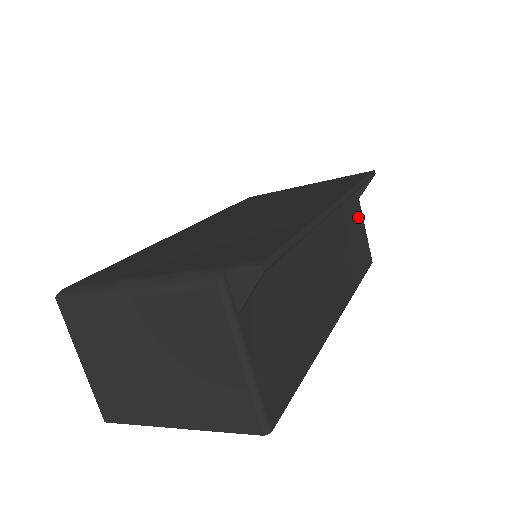
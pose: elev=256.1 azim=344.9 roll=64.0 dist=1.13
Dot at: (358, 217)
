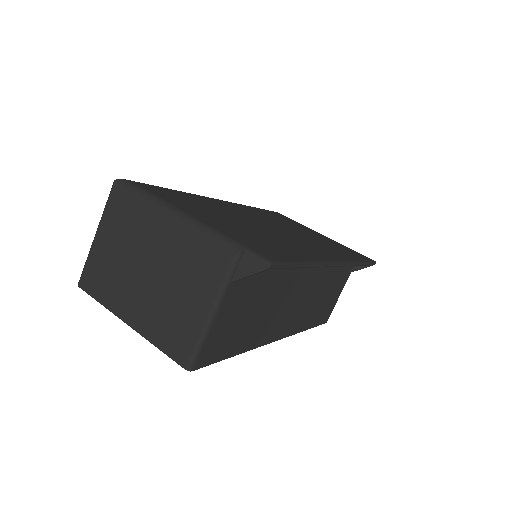
Dot at: (341, 284)
